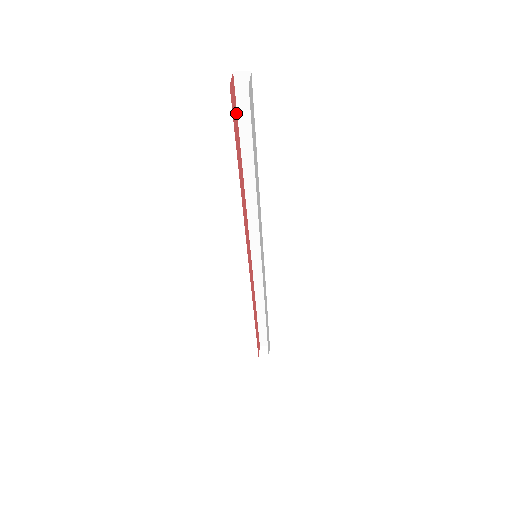
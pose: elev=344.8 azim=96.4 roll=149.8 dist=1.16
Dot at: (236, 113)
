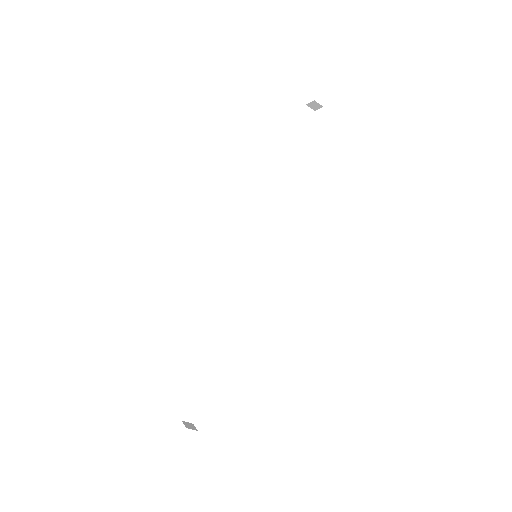
Dot at: (297, 128)
